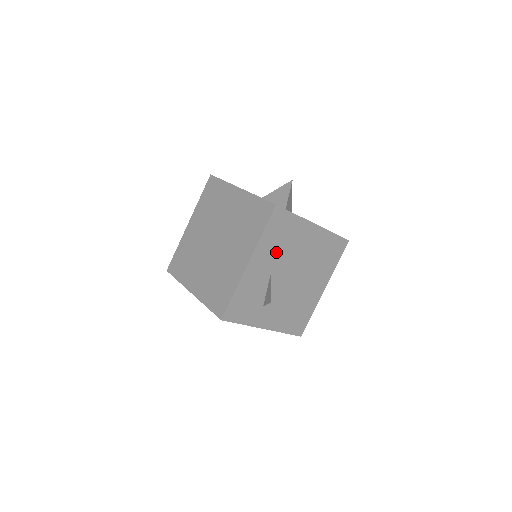
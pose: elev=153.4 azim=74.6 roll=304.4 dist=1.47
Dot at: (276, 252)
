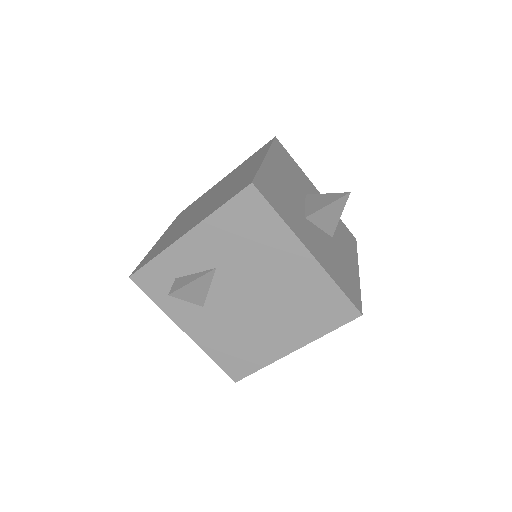
Dot at: (232, 247)
